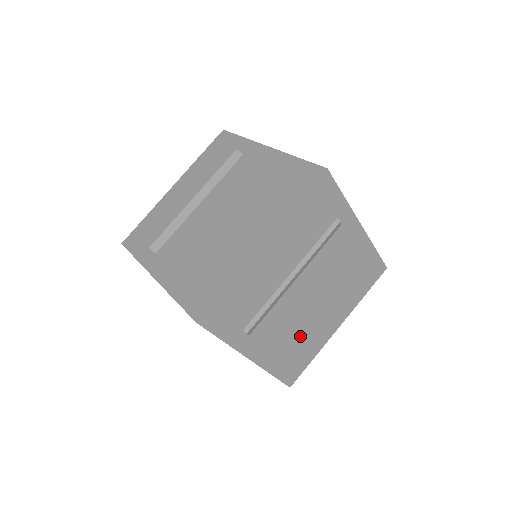
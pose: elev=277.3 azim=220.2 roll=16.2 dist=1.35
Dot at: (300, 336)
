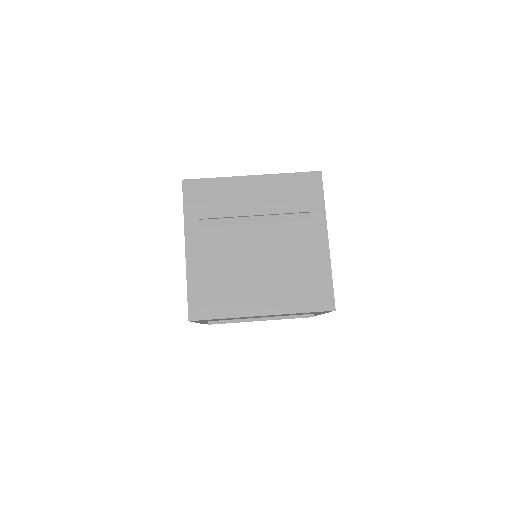
Dot at: (228, 279)
